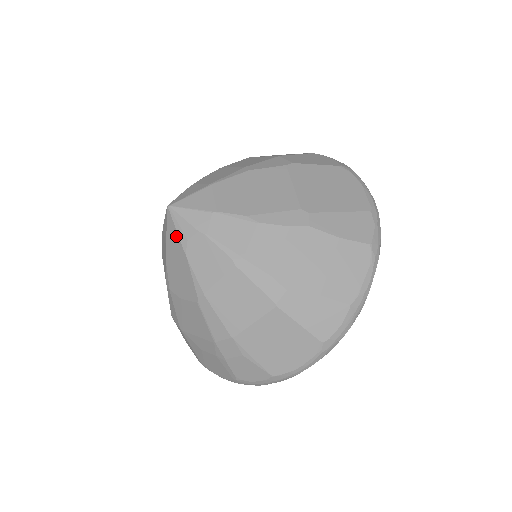
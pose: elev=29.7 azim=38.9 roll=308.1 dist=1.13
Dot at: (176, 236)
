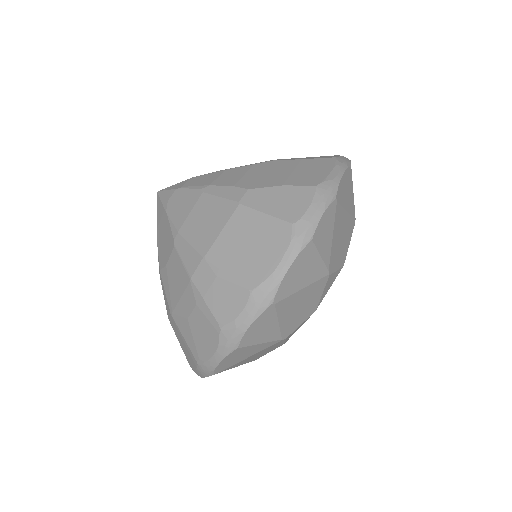
Dot at: (161, 207)
